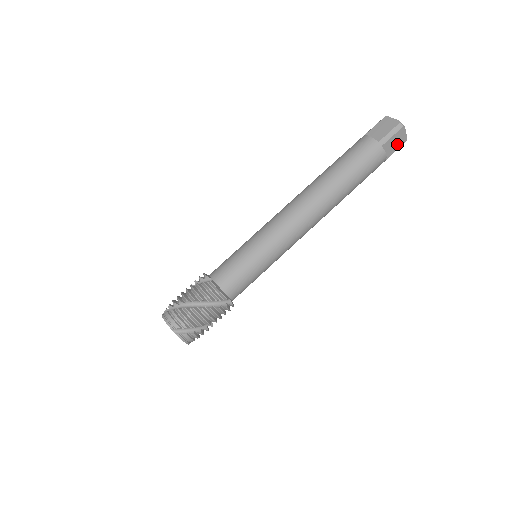
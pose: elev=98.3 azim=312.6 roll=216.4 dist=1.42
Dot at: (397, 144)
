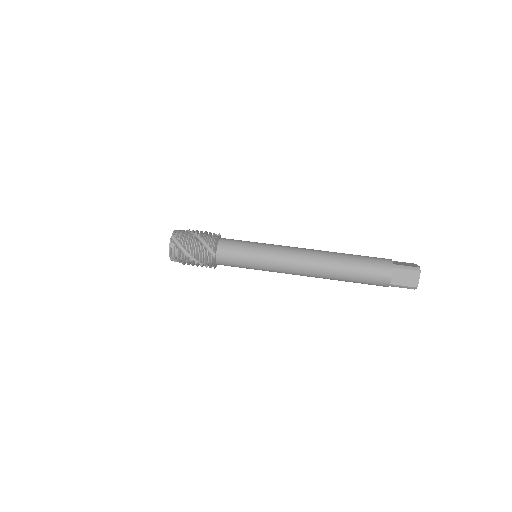
Dot at: (407, 281)
